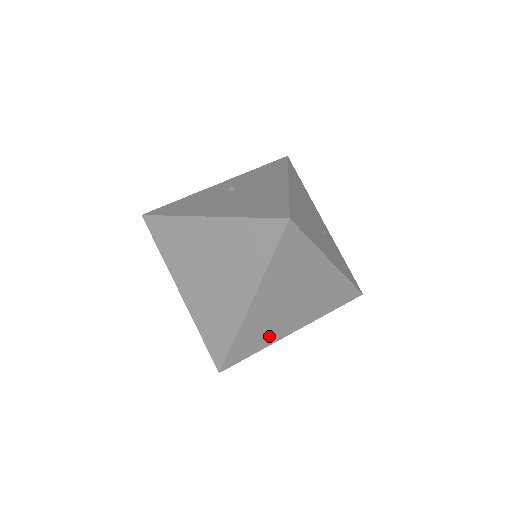
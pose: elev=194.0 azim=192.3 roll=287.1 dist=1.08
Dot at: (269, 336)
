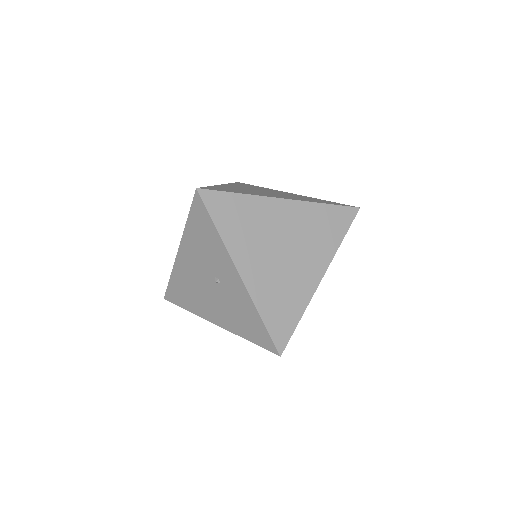
Dot at: (239, 238)
